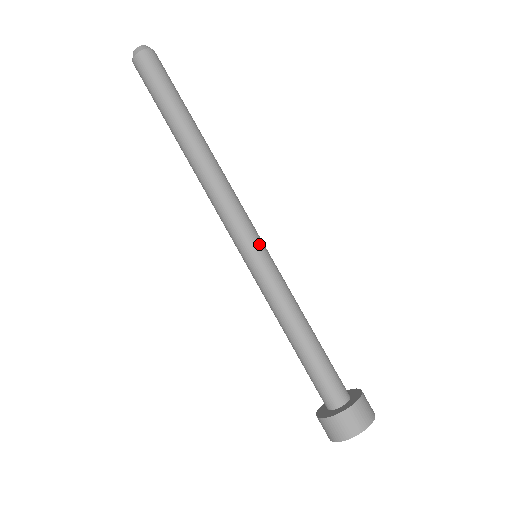
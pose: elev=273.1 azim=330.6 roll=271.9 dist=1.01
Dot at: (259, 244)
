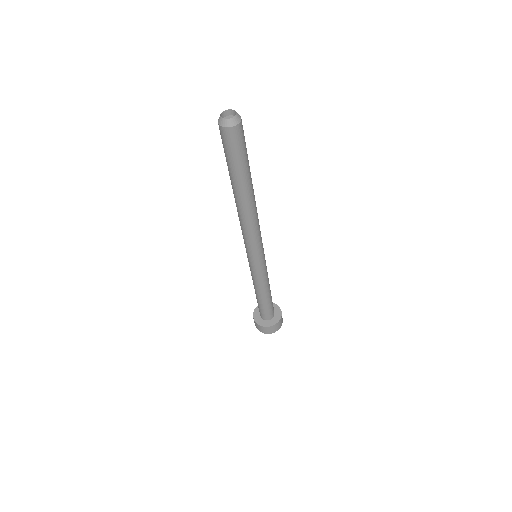
Dot at: (254, 259)
